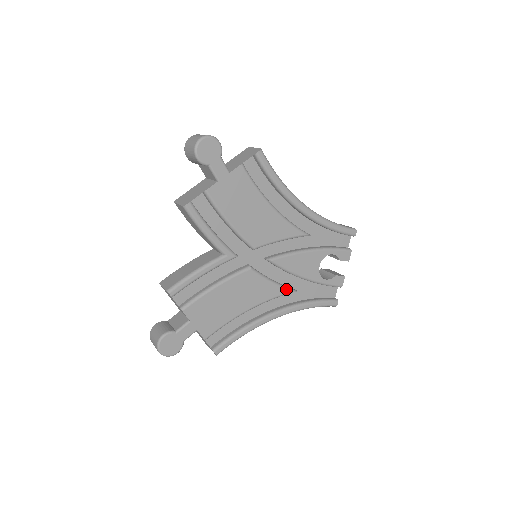
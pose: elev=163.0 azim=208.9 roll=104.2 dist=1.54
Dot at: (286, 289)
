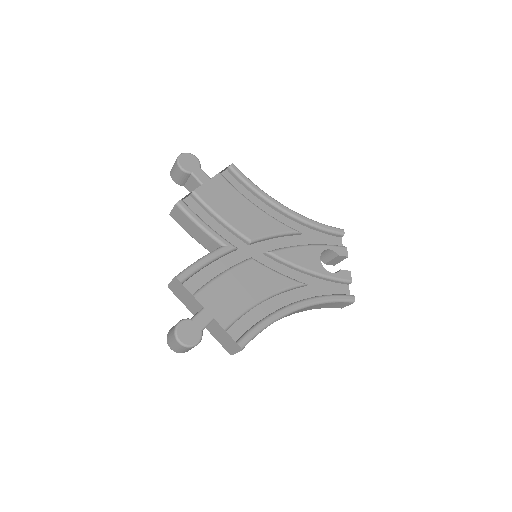
Dot at: (295, 281)
